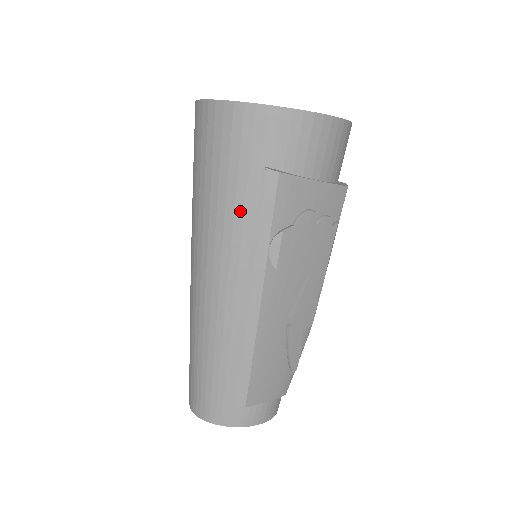
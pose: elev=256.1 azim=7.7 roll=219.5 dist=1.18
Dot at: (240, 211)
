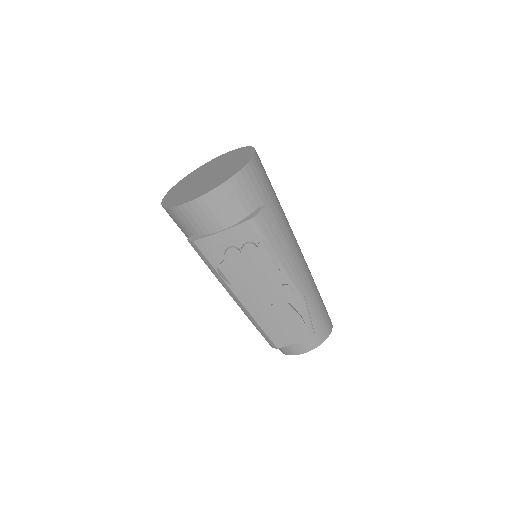
Dot at: occluded
